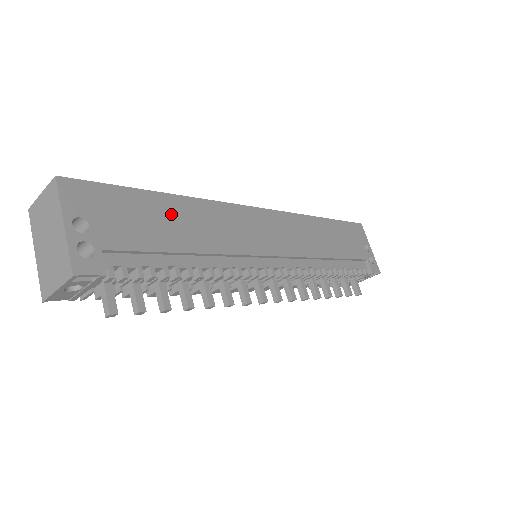
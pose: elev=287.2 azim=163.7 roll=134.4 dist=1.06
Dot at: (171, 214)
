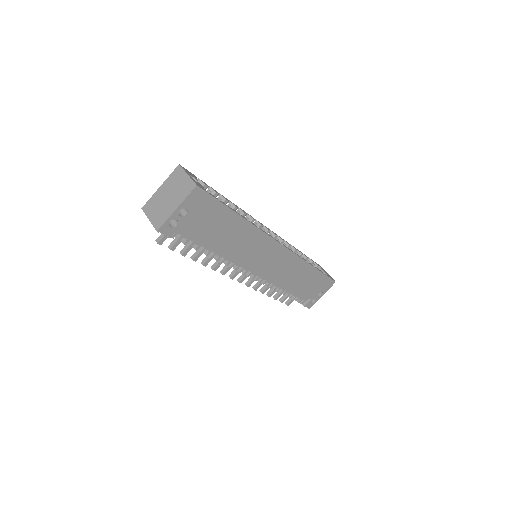
Dot at: (231, 226)
